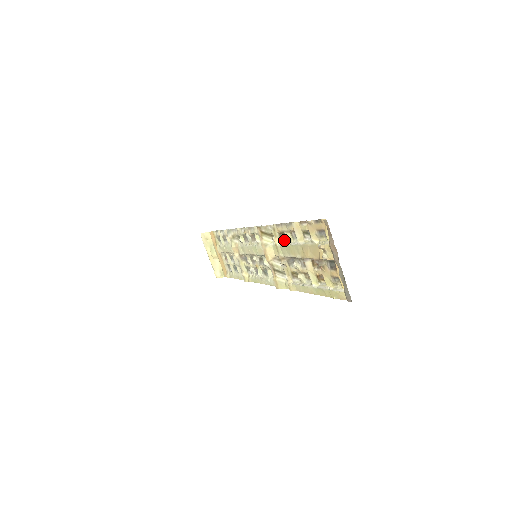
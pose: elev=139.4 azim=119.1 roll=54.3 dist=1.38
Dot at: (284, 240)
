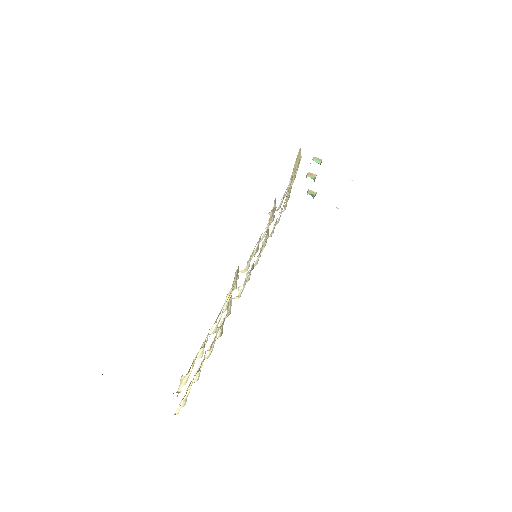
Dot at: (227, 306)
